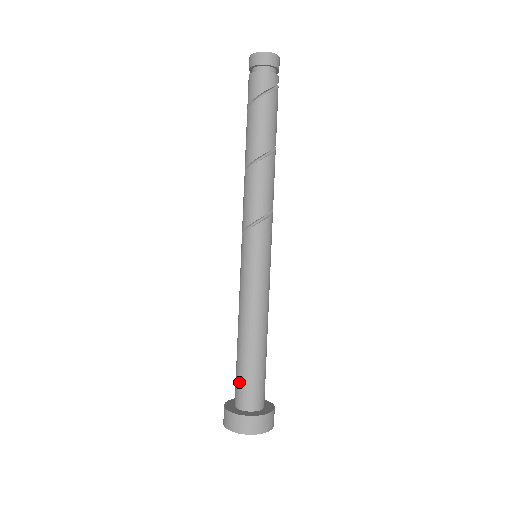
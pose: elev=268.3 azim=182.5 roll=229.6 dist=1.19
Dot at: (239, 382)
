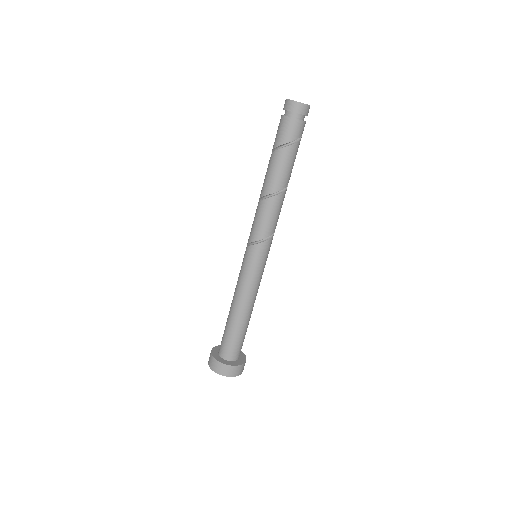
Dot at: (233, 344)
